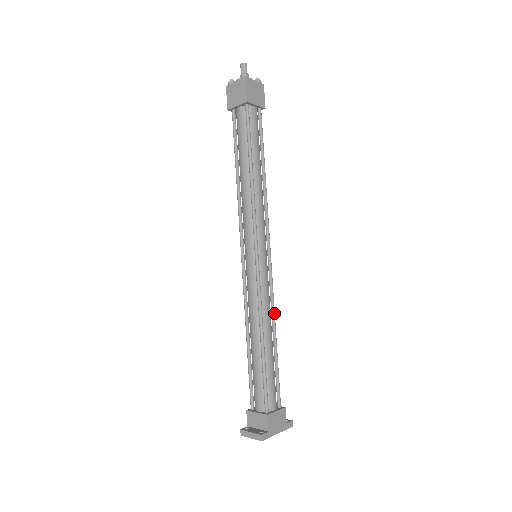
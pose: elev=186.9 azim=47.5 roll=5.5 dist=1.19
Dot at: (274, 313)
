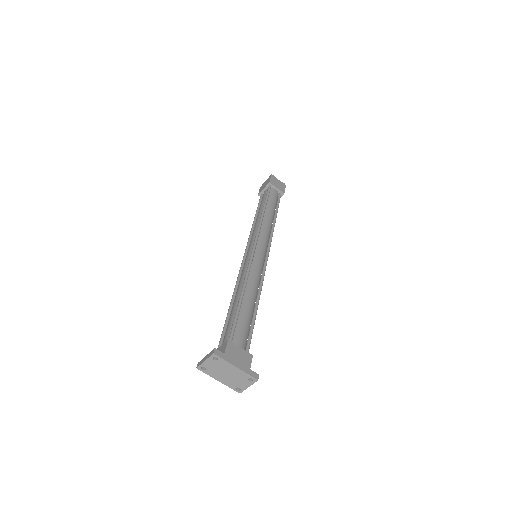
Dot at: (261, 287)
